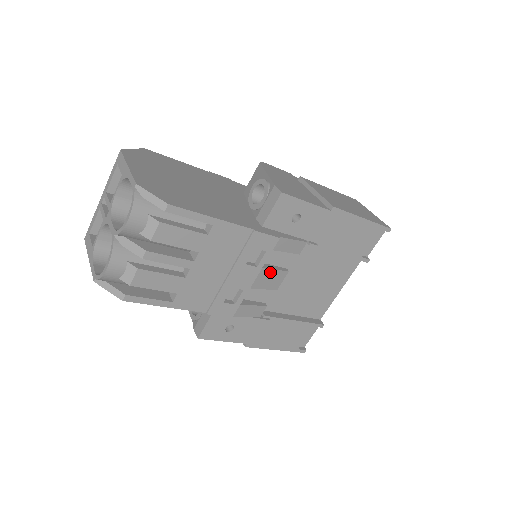
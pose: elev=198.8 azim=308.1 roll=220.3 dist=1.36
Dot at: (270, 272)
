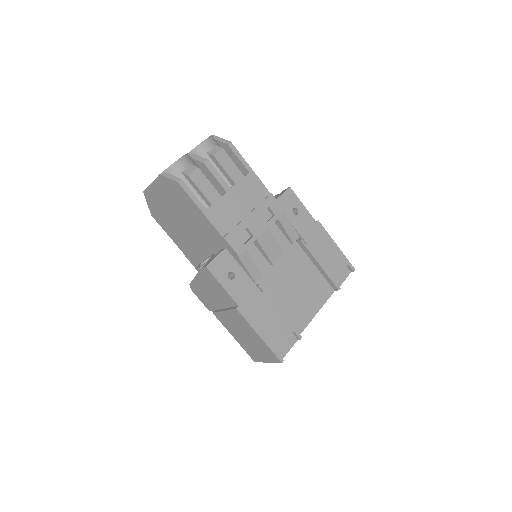
Dot at: (273, 240)
